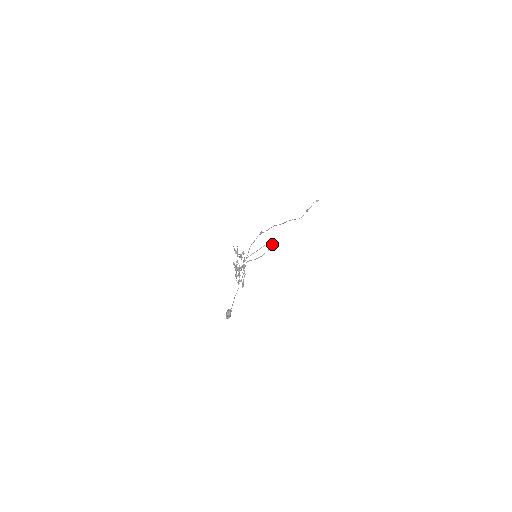
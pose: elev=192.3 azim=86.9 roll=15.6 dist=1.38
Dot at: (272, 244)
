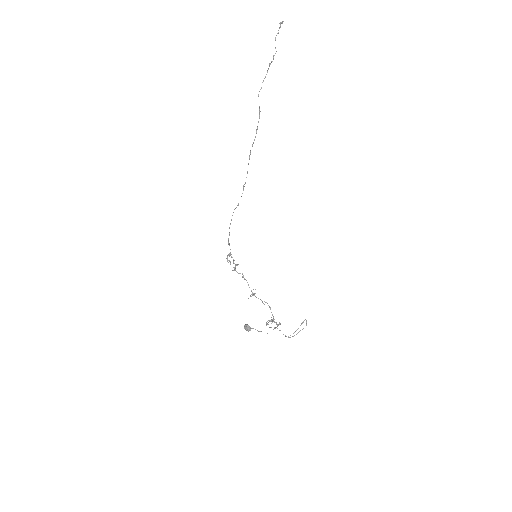
Dot at: occluded
